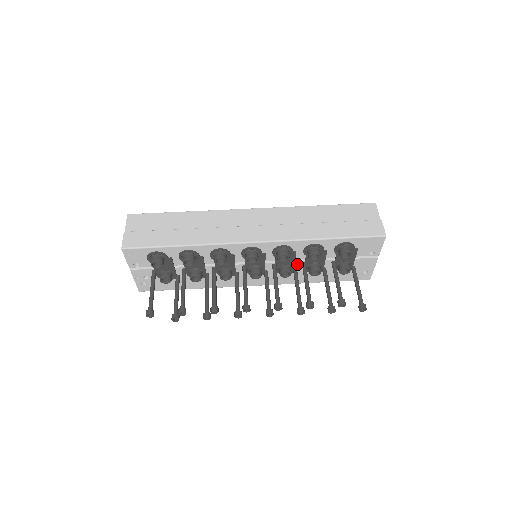
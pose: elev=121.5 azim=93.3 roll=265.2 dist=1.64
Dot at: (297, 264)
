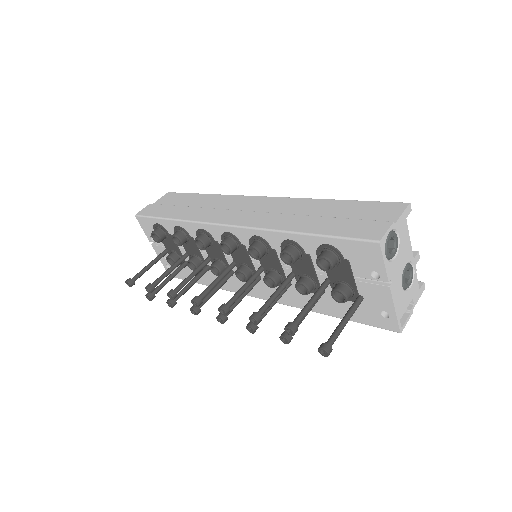
Dot at: (287, 273)
